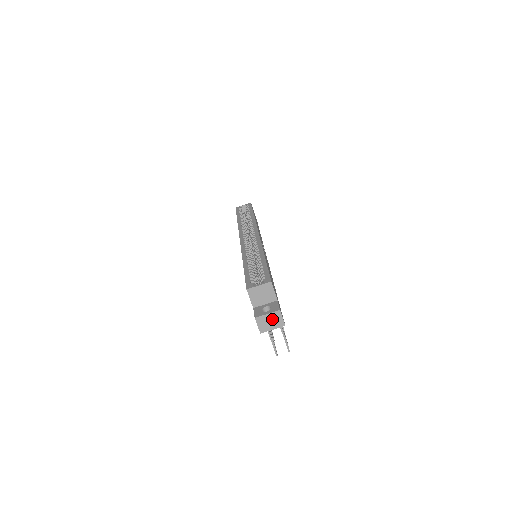
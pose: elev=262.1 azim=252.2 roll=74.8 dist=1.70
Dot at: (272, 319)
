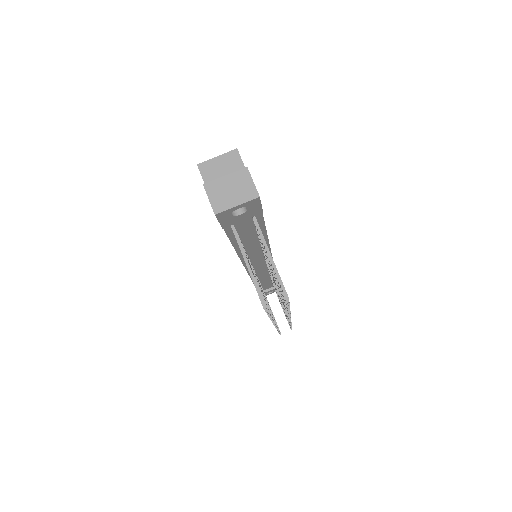
Dot at: (234, 185)
